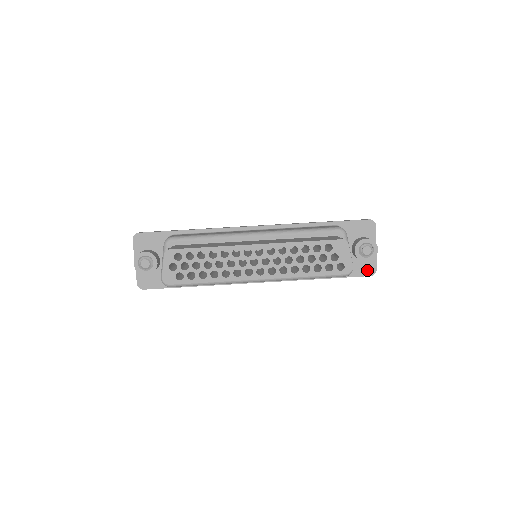
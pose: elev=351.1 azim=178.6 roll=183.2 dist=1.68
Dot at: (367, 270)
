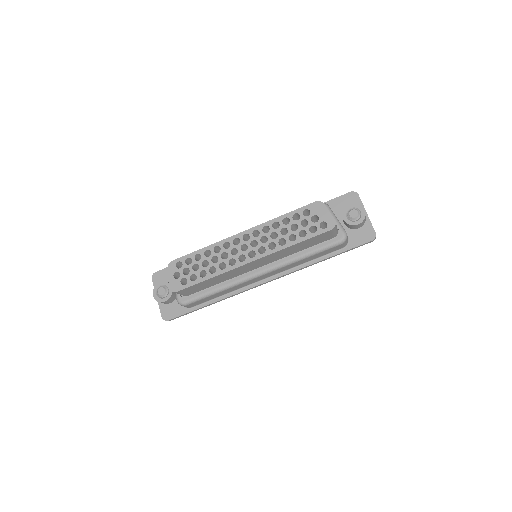
Dot at: (366, 236)
